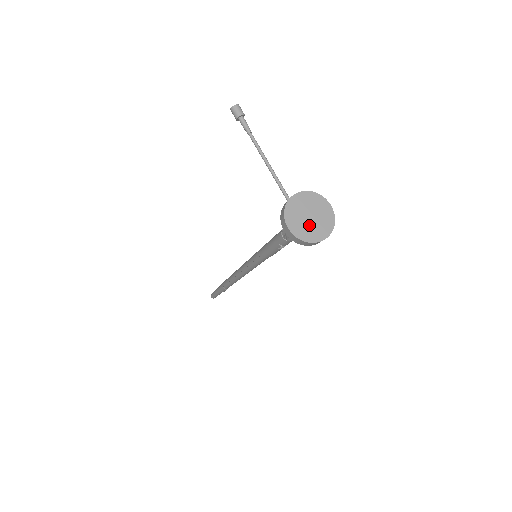
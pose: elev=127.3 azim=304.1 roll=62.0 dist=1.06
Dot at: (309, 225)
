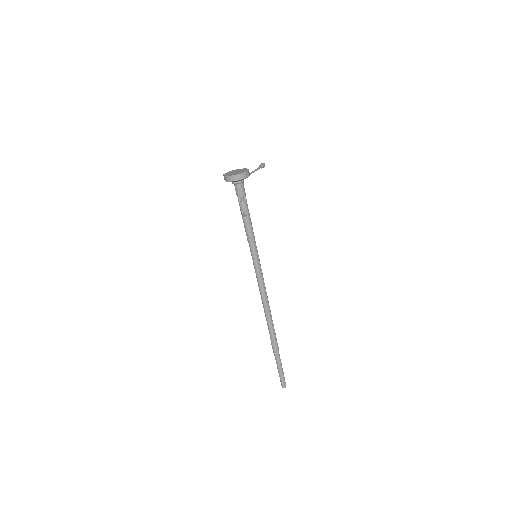
Dot at: (232, 173)
